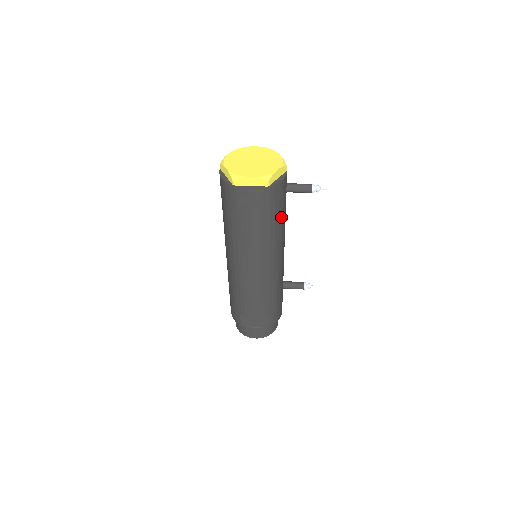
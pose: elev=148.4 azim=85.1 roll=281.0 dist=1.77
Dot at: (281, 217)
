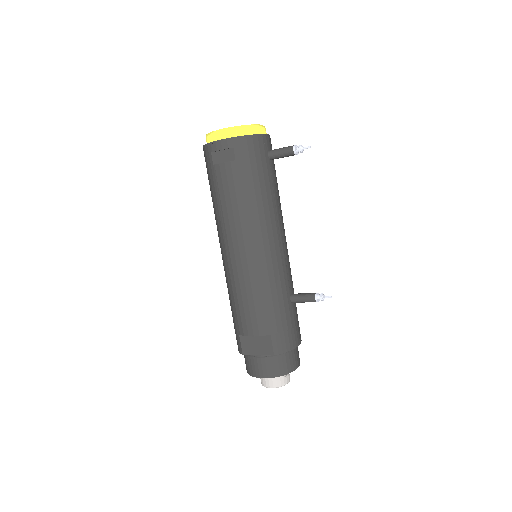
Dot at: (264, 184)
